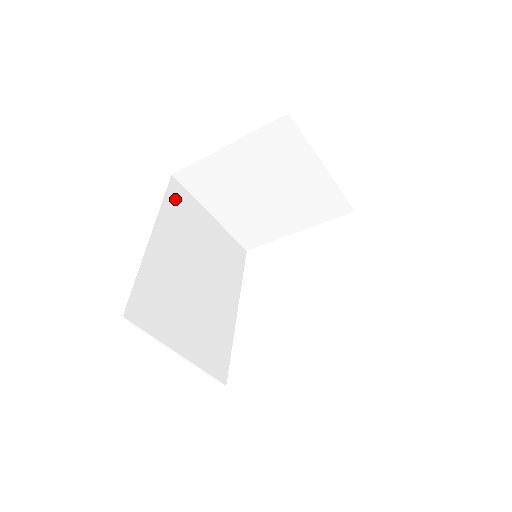
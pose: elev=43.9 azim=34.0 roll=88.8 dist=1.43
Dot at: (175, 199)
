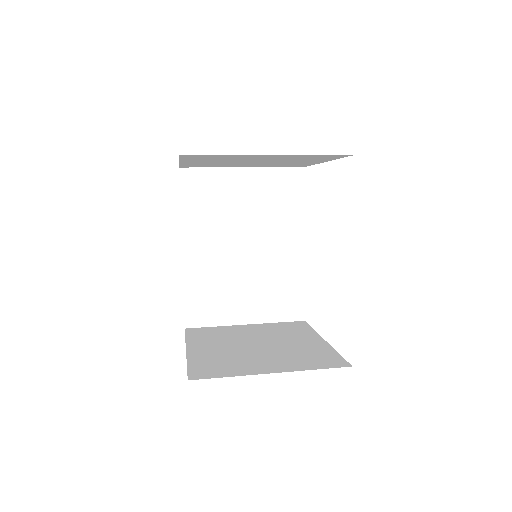
Dot at: (192, 191)
